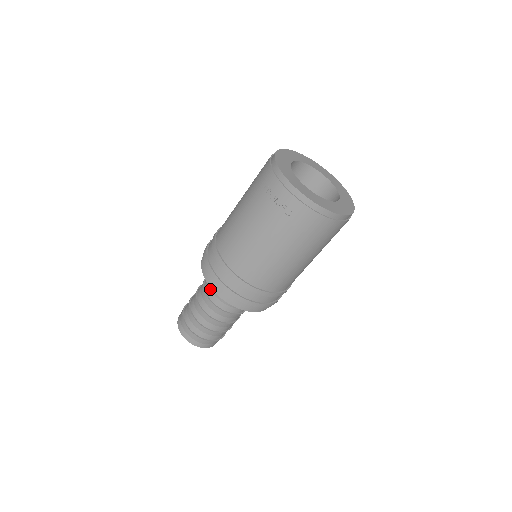
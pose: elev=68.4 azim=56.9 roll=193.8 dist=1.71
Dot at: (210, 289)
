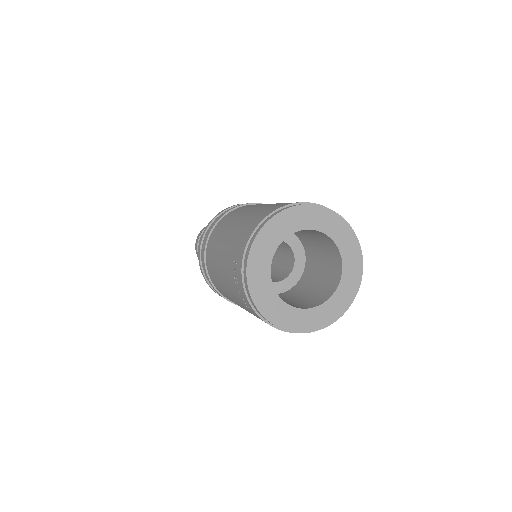
Dot at: occluded
